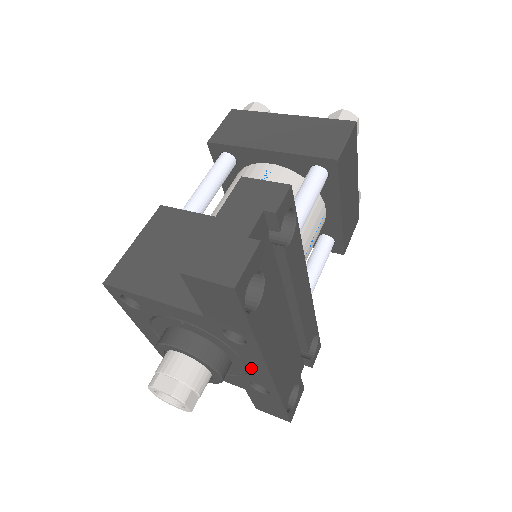
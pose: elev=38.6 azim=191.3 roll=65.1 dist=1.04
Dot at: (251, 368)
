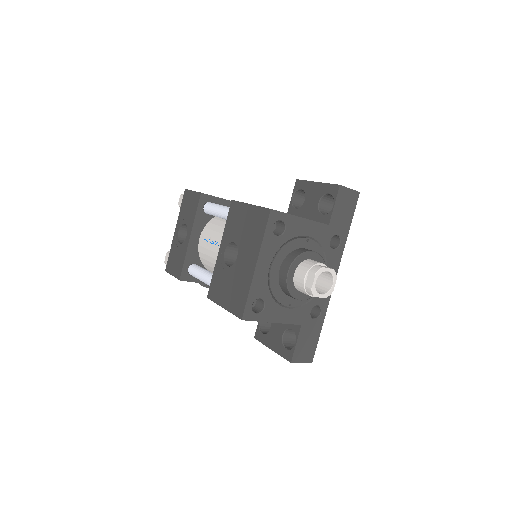
Dot at: occluded
